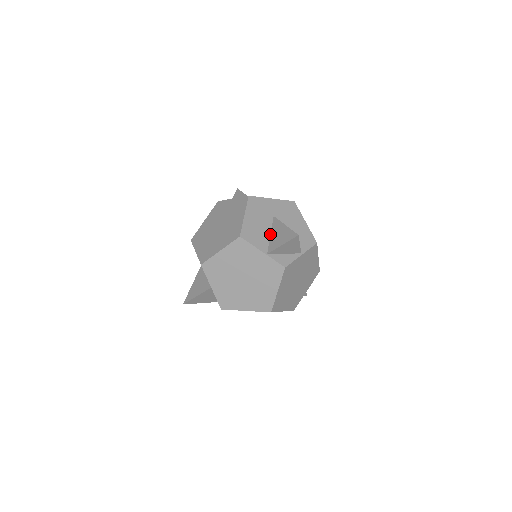
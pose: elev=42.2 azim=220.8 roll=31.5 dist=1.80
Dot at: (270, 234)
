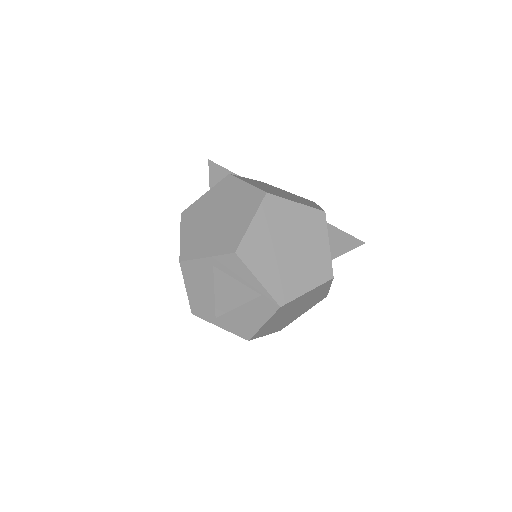
Dot at: occluded
